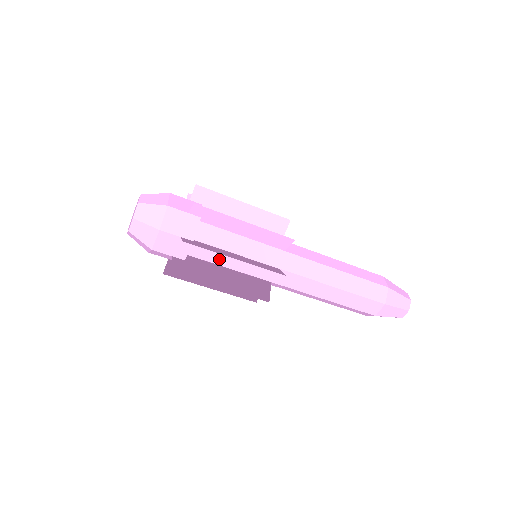
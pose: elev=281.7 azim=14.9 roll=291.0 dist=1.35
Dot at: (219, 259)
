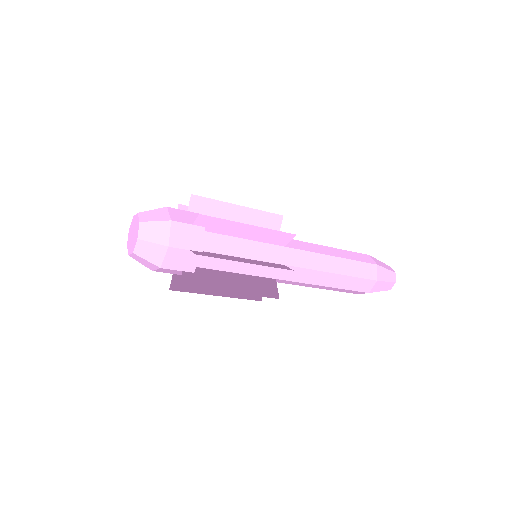
Dot at: (226, 265)
